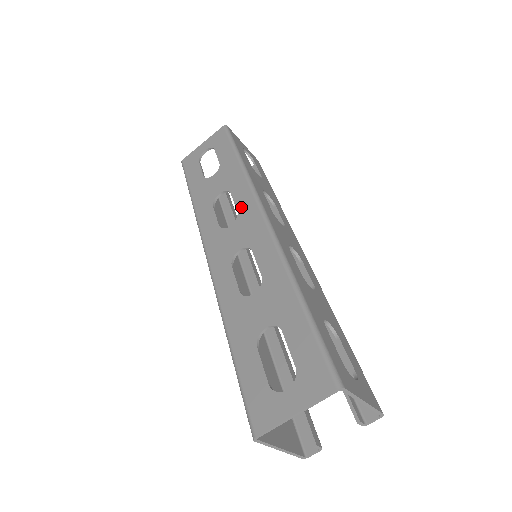
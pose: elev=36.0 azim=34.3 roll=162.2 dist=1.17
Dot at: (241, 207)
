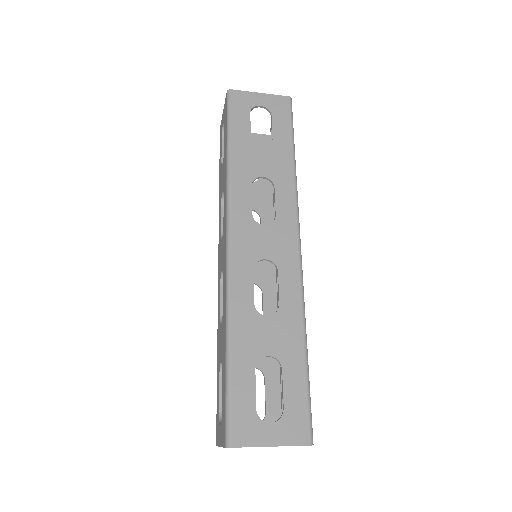
Dot at: (224, 219)
